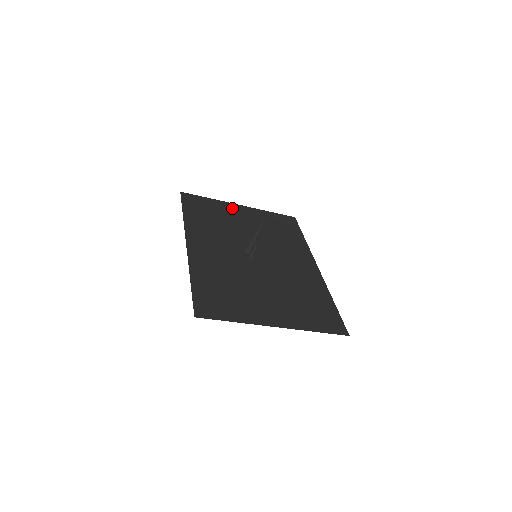
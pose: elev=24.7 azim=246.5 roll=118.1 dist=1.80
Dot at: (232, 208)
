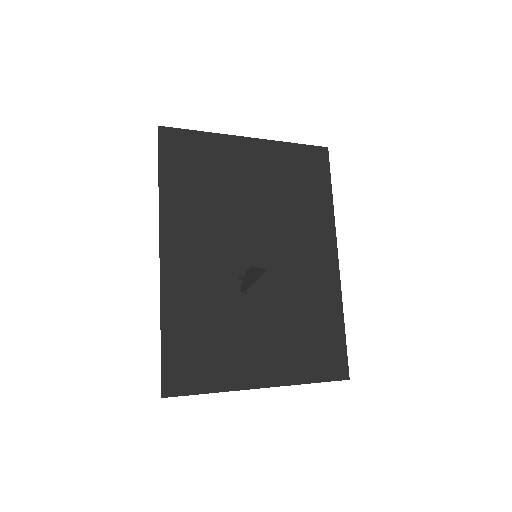
Dot at: (235, 149)
